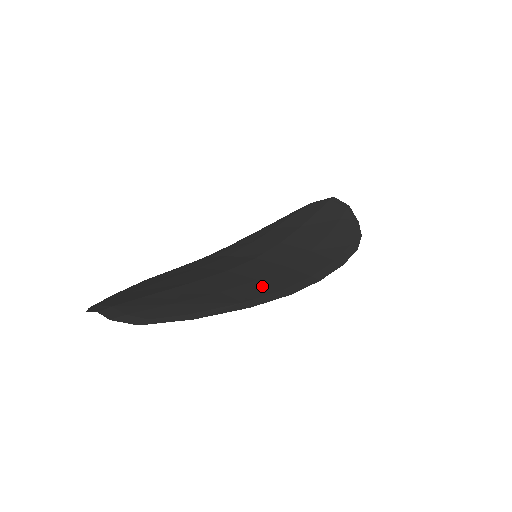
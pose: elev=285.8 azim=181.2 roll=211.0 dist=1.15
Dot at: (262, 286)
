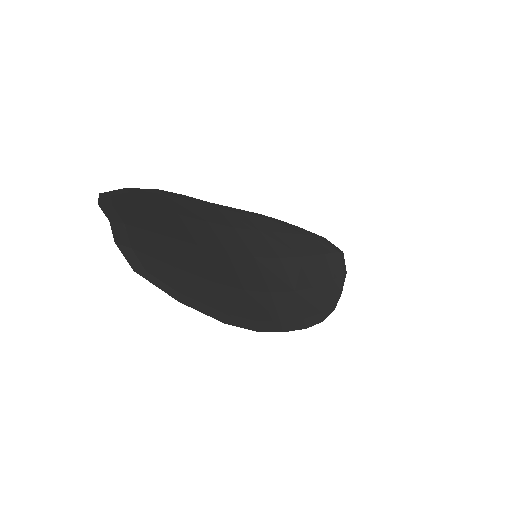
Dot at: (244, 302)
